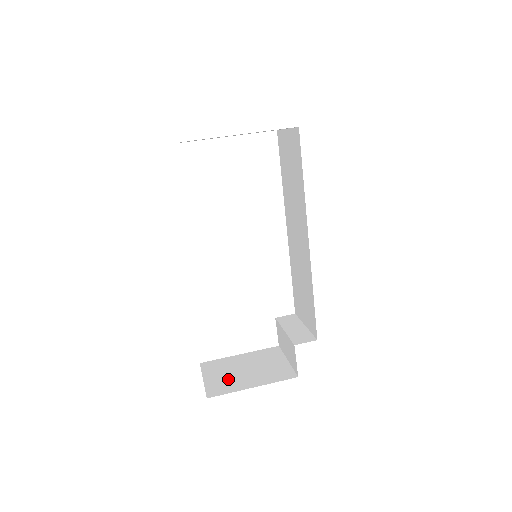
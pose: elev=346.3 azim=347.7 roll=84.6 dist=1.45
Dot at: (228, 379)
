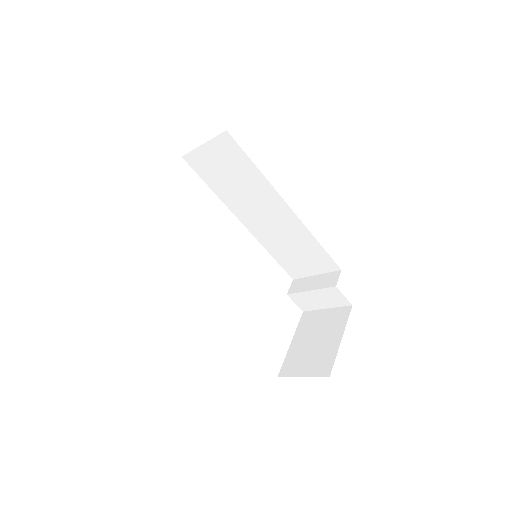
Dot at: (317, 357)
